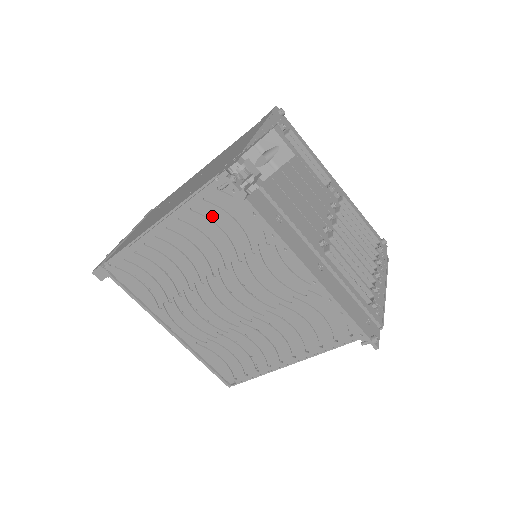
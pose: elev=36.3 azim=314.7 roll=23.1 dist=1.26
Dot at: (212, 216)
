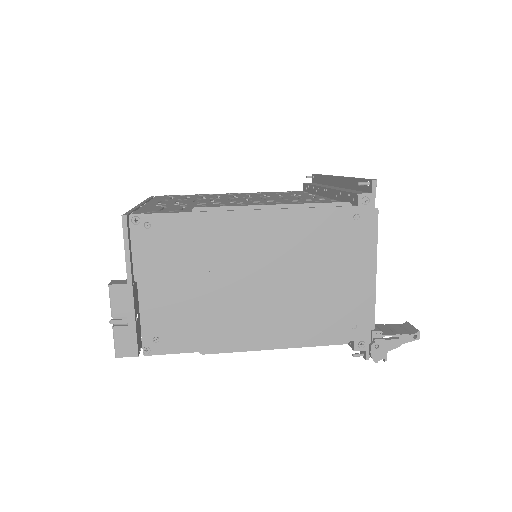
Dot at: occluded
